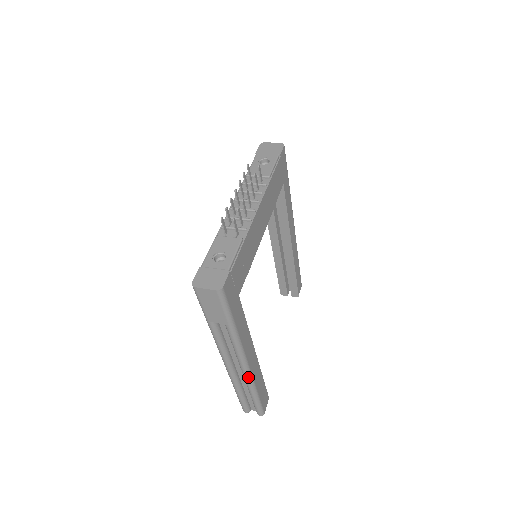
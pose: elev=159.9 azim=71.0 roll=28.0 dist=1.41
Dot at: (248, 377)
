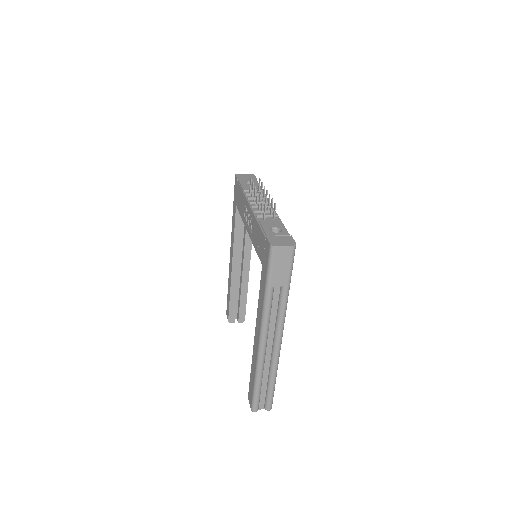
Dot at: (278, 353)
